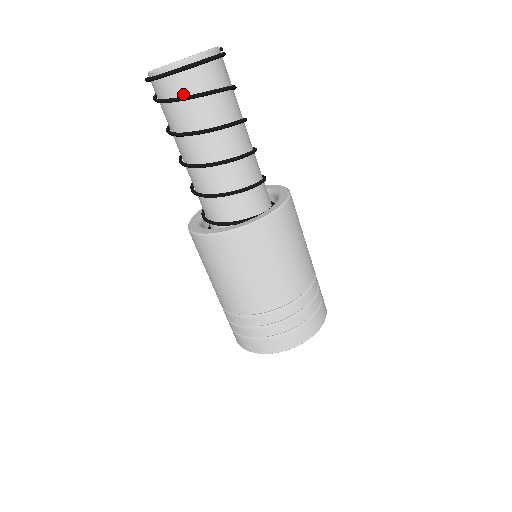
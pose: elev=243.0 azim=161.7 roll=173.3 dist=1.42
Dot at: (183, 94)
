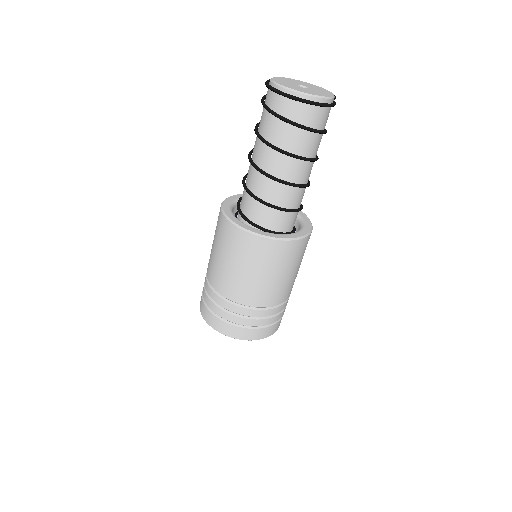
Dot at: (286, 116)
